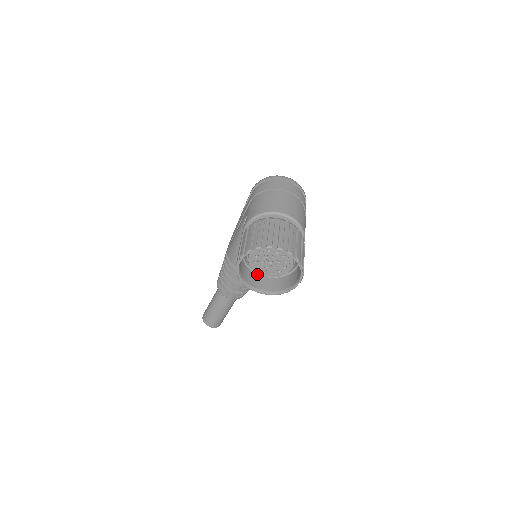
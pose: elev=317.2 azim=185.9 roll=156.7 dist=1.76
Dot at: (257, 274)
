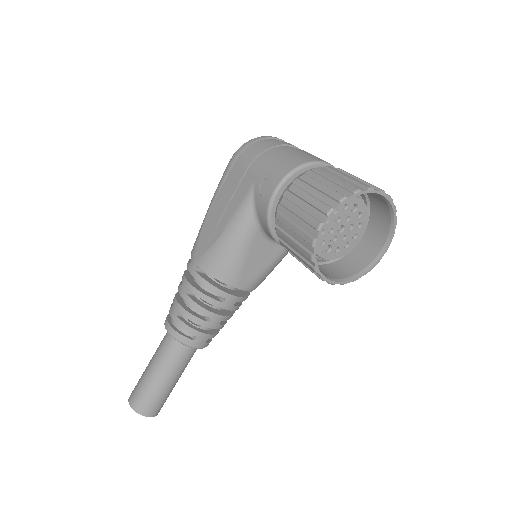
Dot at: occluded
